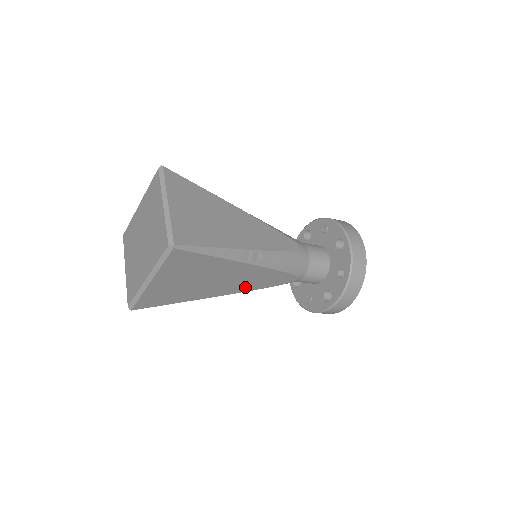
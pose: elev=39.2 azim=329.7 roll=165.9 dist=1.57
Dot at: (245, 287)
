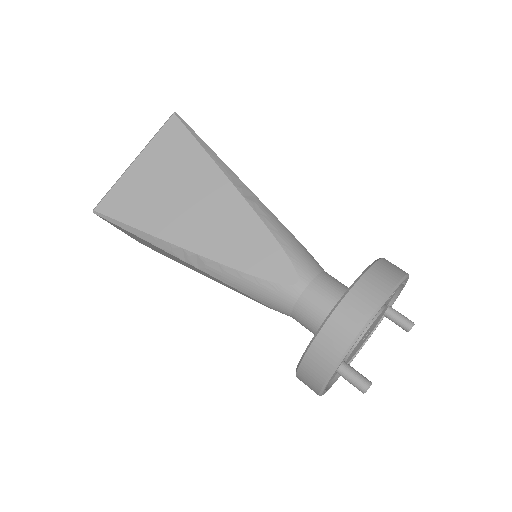
Dot at: (223, 250)
